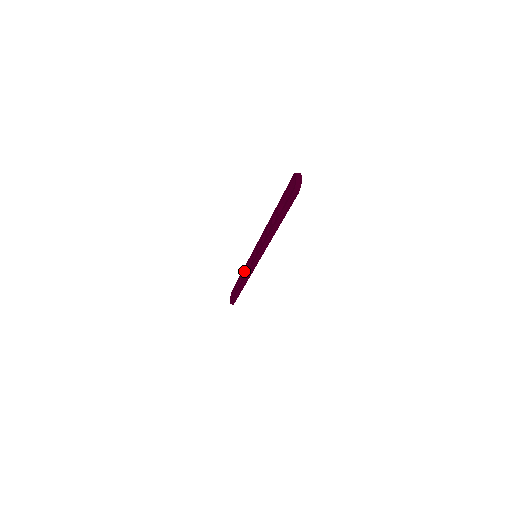
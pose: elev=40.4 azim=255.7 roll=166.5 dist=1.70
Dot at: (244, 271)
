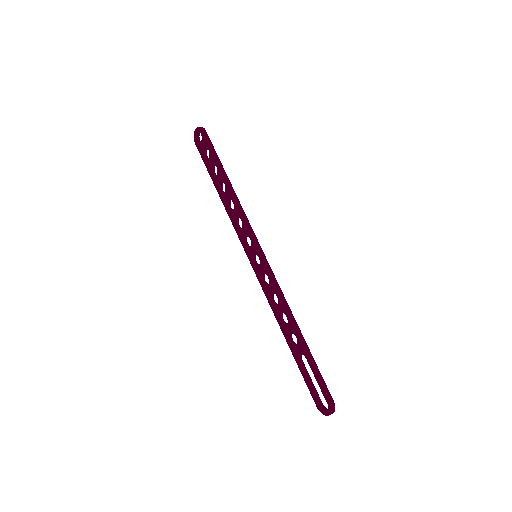
Dot at: (233, 201)
